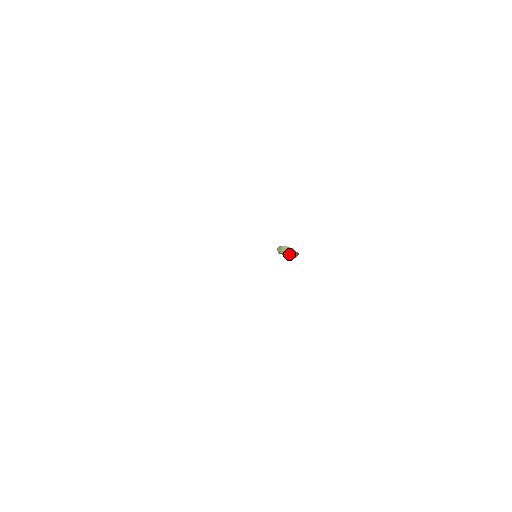
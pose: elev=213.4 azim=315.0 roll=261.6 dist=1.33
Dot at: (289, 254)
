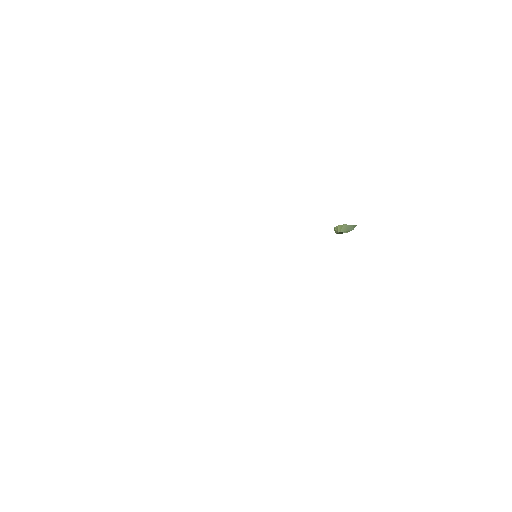
Dot at: (342, 231)
